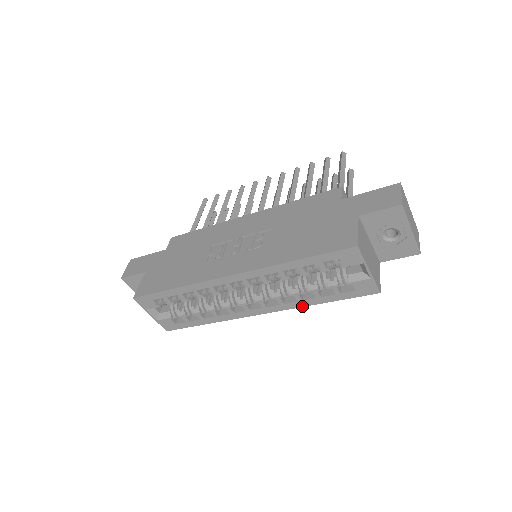
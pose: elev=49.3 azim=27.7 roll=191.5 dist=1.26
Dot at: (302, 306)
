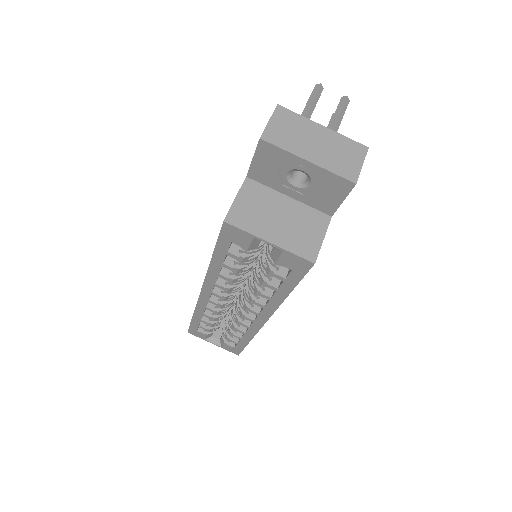
Dot at: (279, 304)
